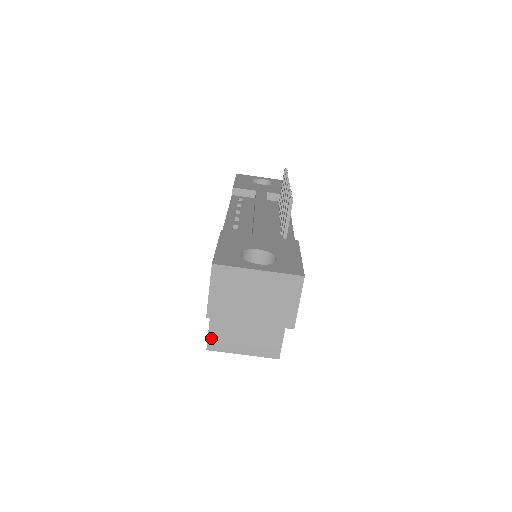
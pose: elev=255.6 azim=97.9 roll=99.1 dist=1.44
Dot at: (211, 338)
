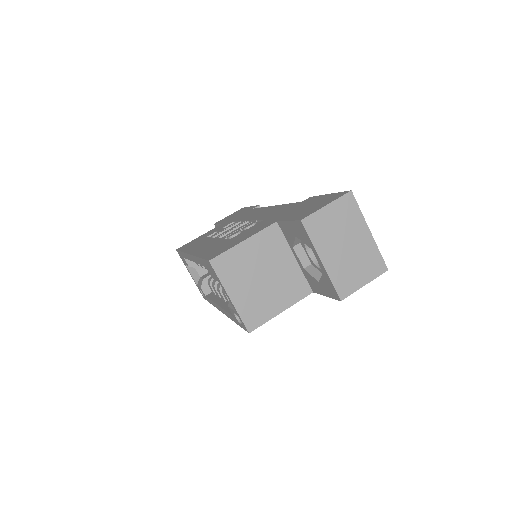
Dot at: (226, 256)
